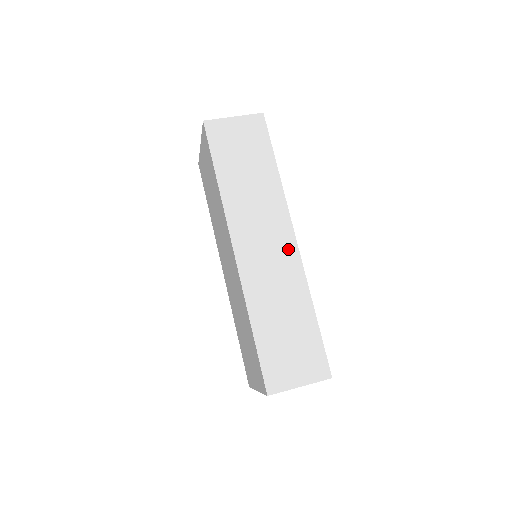
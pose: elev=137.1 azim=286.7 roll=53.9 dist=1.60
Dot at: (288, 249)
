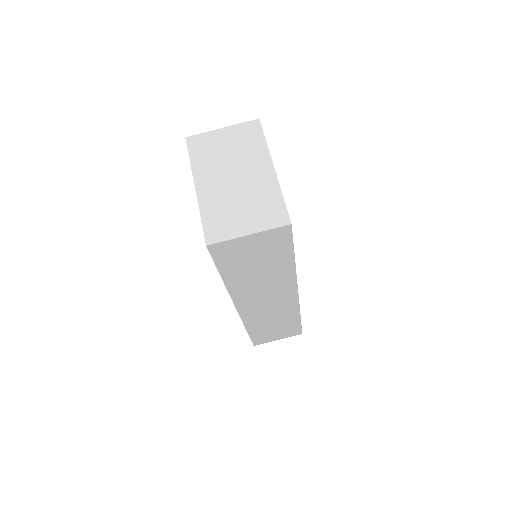
Dot at: (289, 300)
